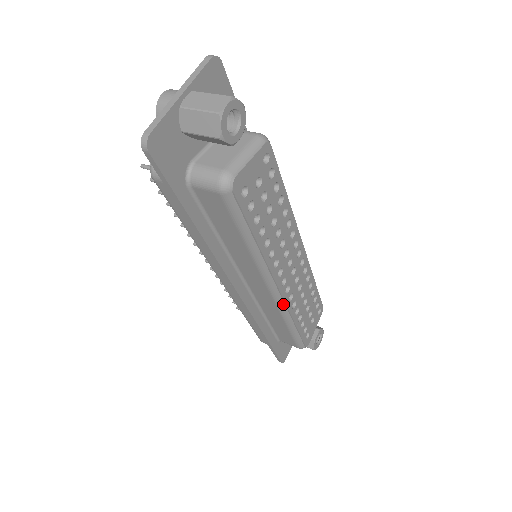
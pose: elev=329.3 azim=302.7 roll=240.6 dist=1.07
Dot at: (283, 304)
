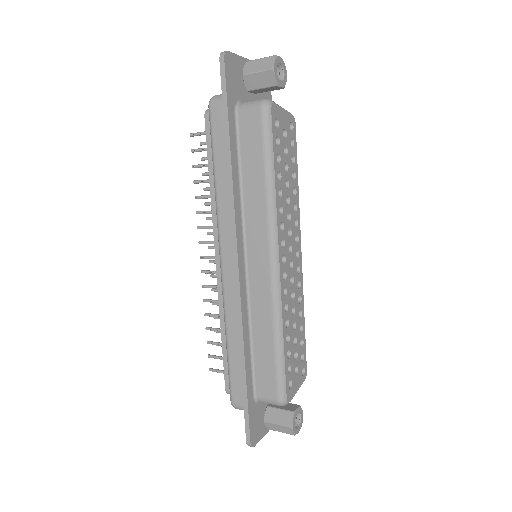
Dot at: (278, 290)
